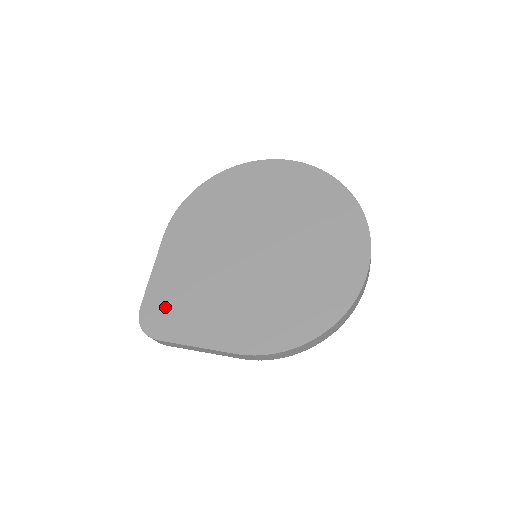
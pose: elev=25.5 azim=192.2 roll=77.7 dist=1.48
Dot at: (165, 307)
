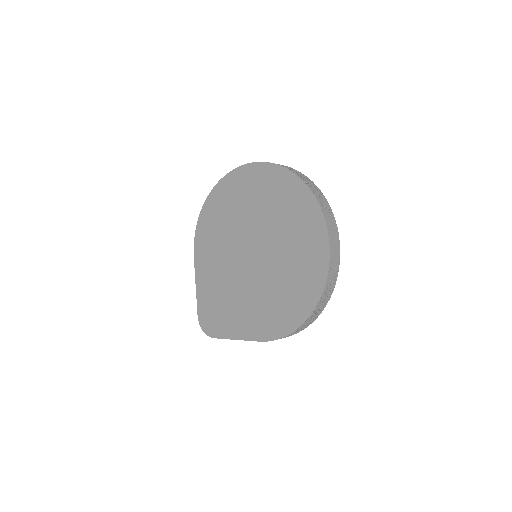
Dot at: (211, 313)
